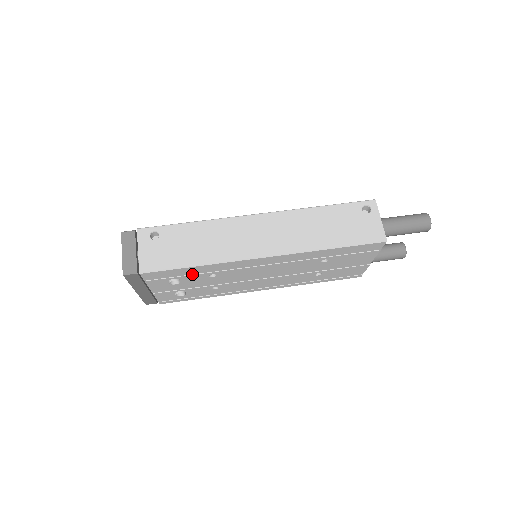
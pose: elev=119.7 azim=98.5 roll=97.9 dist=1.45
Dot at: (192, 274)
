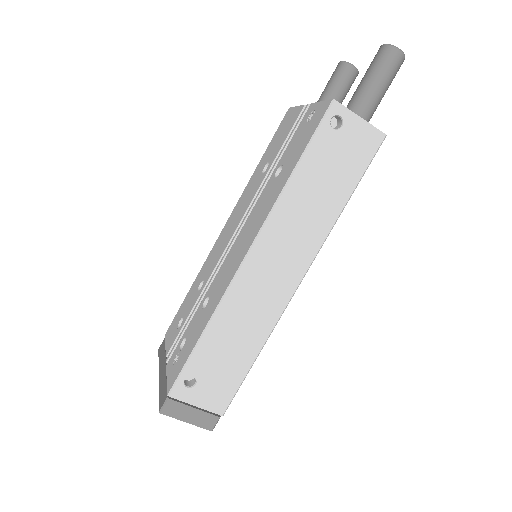
Dot at: occluded
